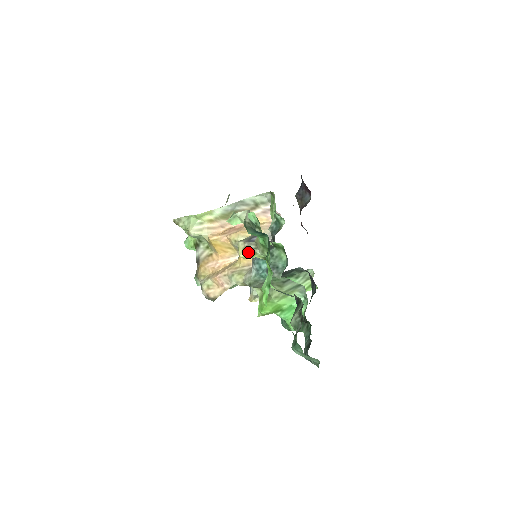
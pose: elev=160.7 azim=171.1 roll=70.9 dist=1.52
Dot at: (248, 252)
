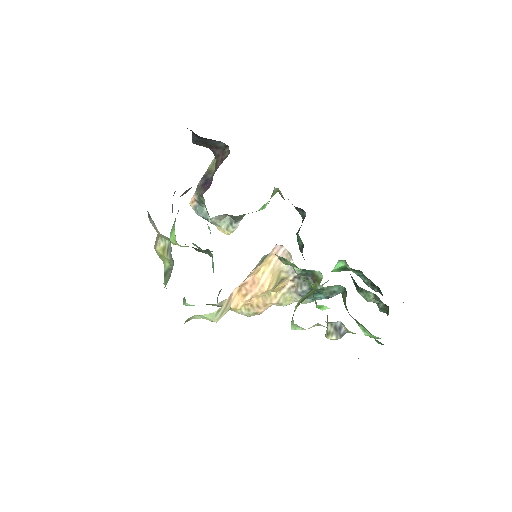
Dot at: occluded
